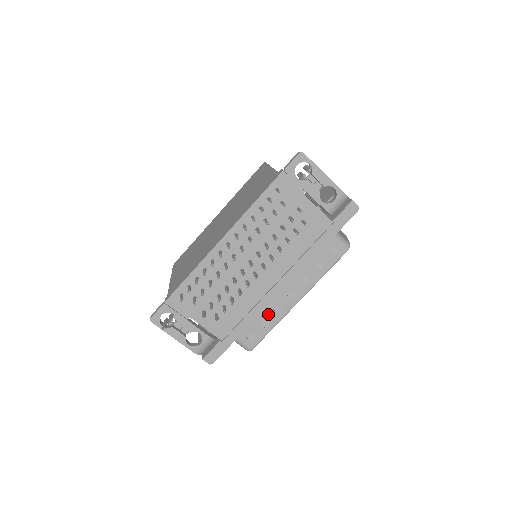
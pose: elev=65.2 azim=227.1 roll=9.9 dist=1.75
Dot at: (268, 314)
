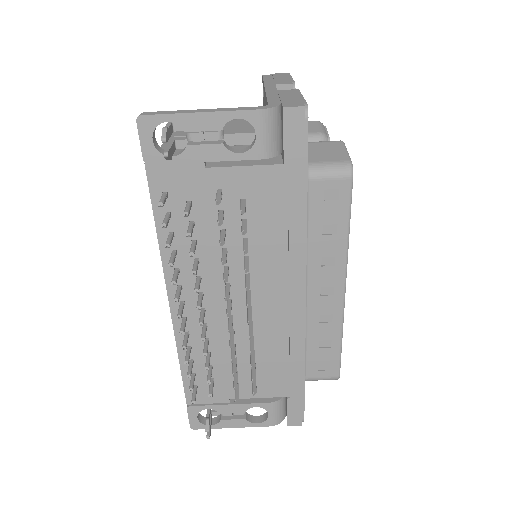
Dot at: (318, 332)
